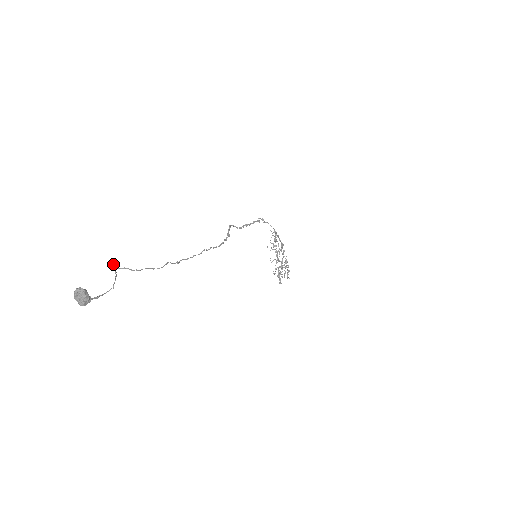
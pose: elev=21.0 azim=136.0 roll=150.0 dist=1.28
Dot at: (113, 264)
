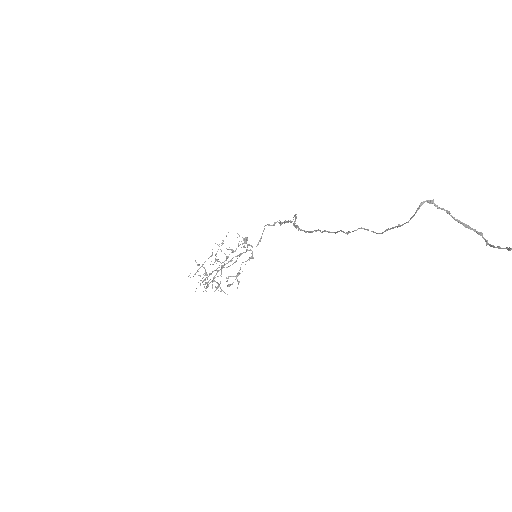
Dot at: occluded
